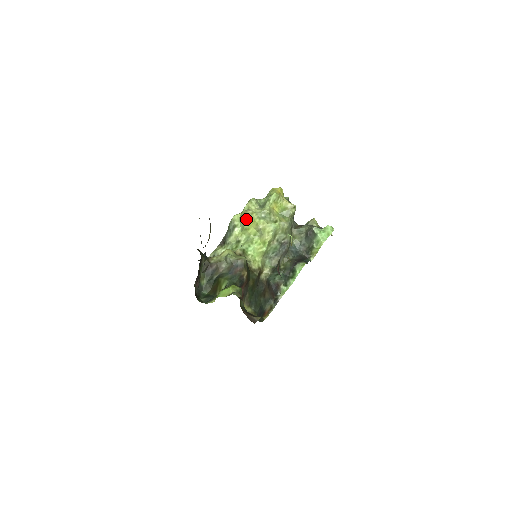
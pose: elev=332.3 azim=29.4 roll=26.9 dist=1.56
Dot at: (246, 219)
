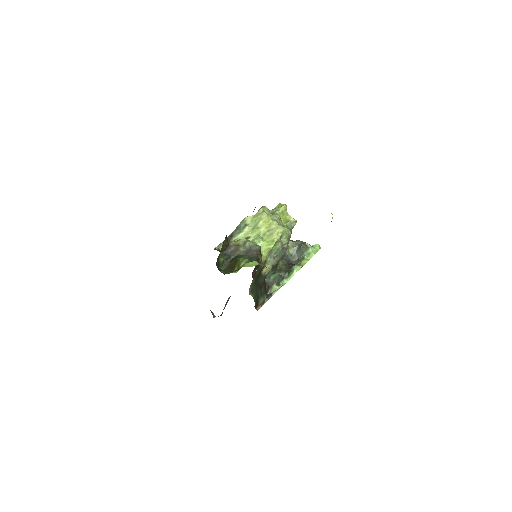
Dot at: (260, 219)
